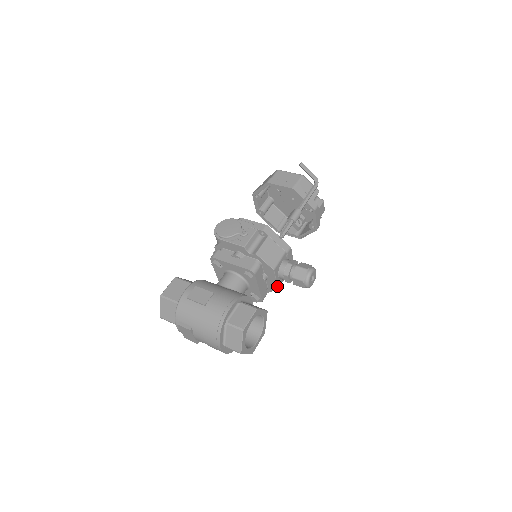
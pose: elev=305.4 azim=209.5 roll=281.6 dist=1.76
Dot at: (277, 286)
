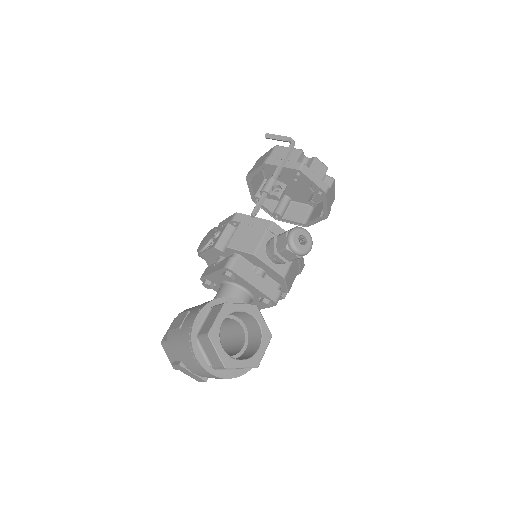
Dot at: (279, 275)
